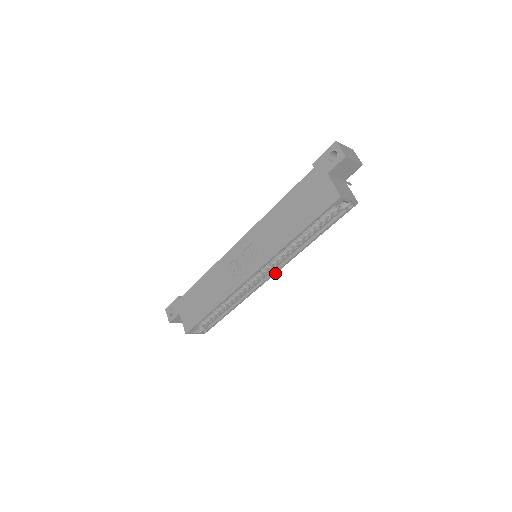
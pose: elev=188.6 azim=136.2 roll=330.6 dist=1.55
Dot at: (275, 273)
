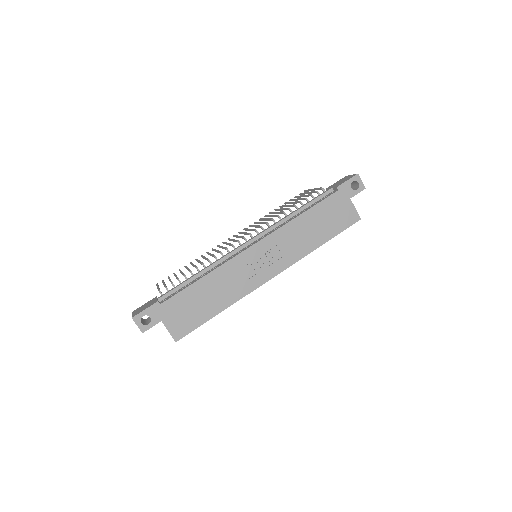
Dot at: occluded
